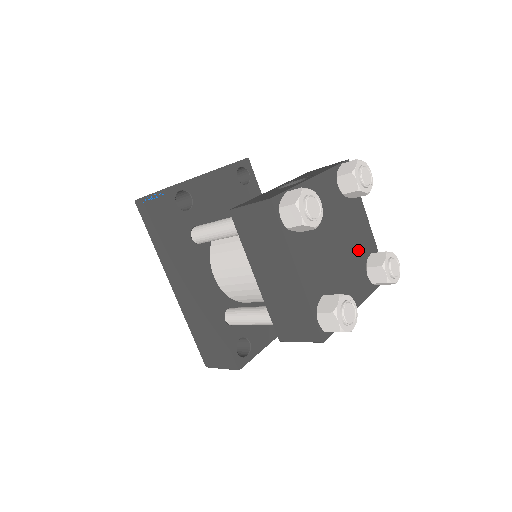
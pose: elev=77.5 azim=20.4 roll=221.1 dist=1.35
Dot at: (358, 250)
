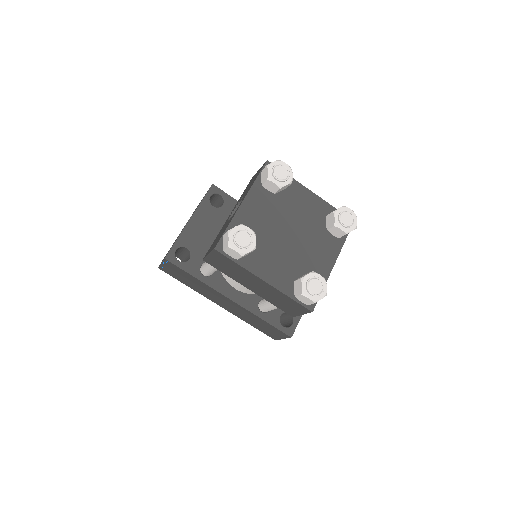
Dot at: (312, 222)
